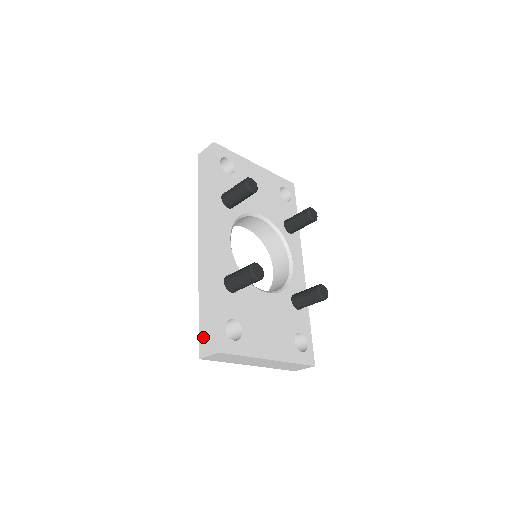
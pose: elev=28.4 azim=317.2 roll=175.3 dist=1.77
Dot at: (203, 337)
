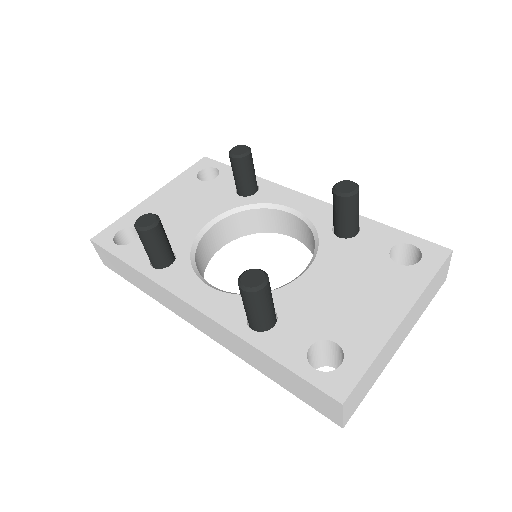
Dot at: (314, 404)
